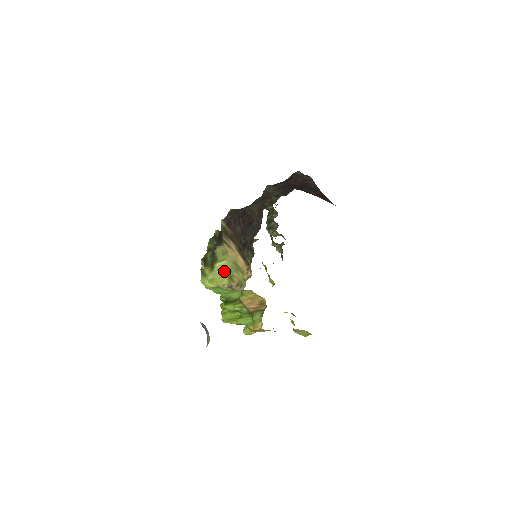
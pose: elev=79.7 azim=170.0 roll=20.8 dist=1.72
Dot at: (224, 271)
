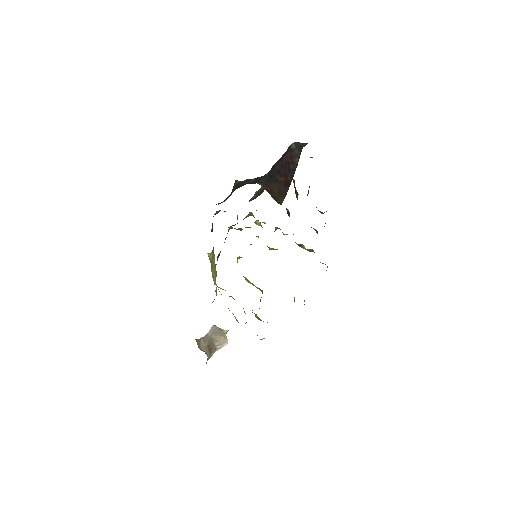
Dot at: (214, 279)
